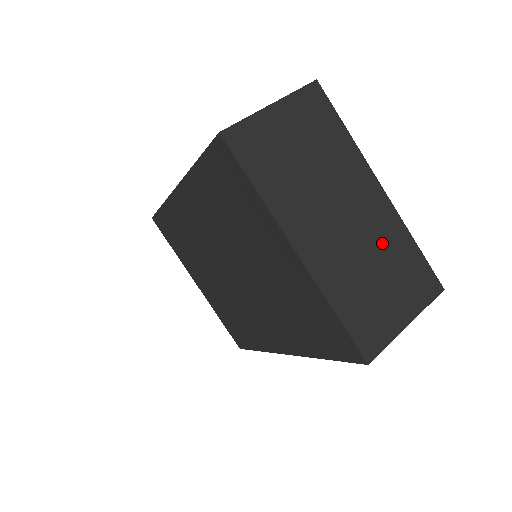
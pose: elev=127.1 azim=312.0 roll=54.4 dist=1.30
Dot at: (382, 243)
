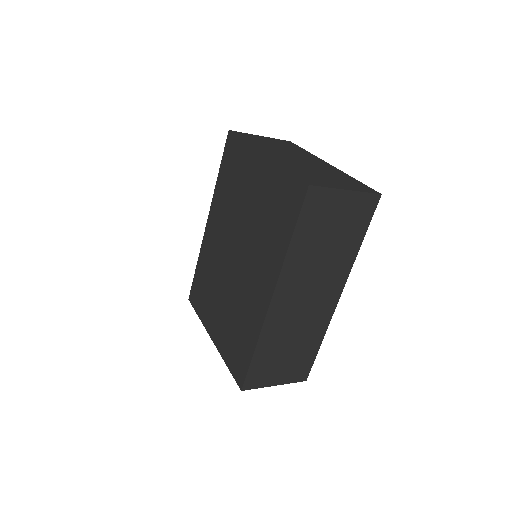
Dot at: (327, 171)
